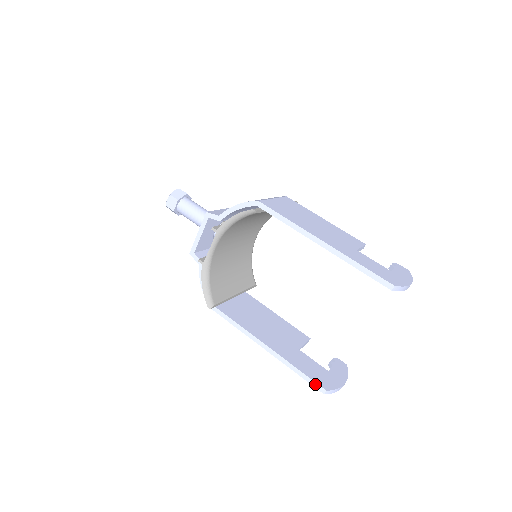
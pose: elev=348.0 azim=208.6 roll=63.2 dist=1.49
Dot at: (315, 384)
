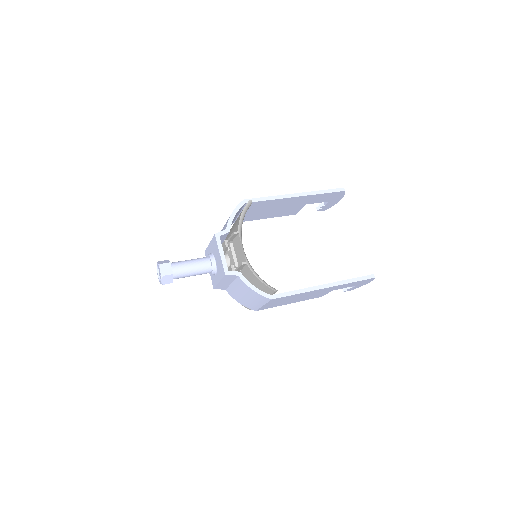
Dot at: (366, 277)
